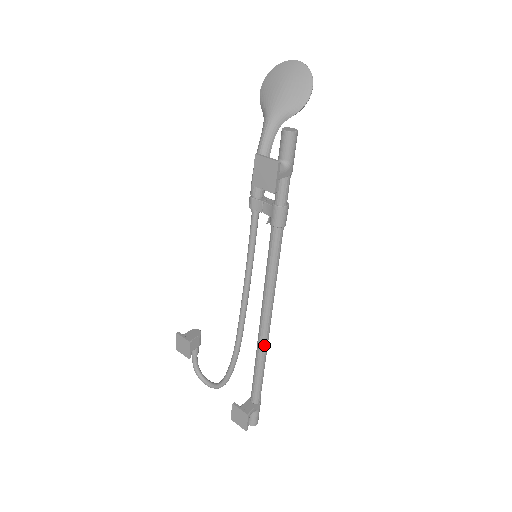
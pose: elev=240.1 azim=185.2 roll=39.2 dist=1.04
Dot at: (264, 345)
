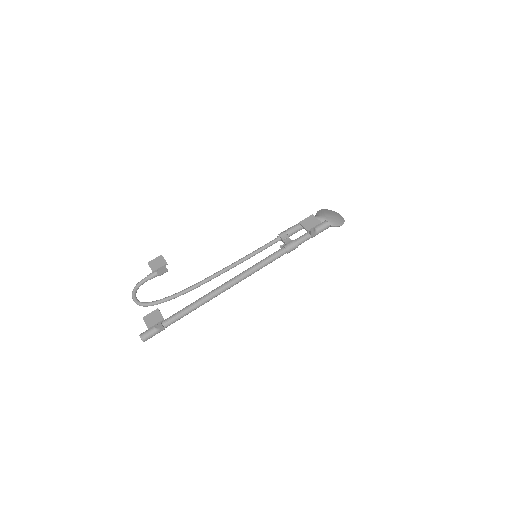
Dot at: (213, 296)
